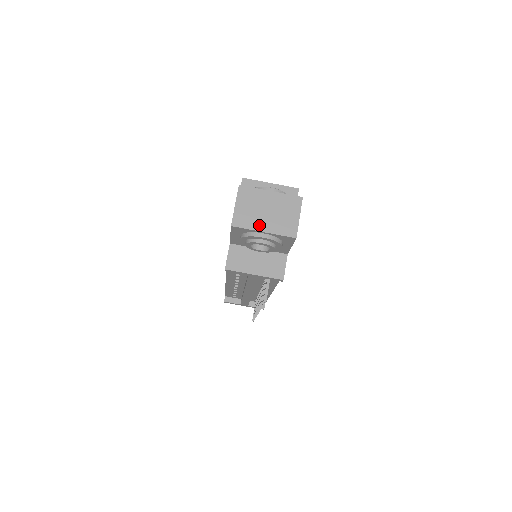
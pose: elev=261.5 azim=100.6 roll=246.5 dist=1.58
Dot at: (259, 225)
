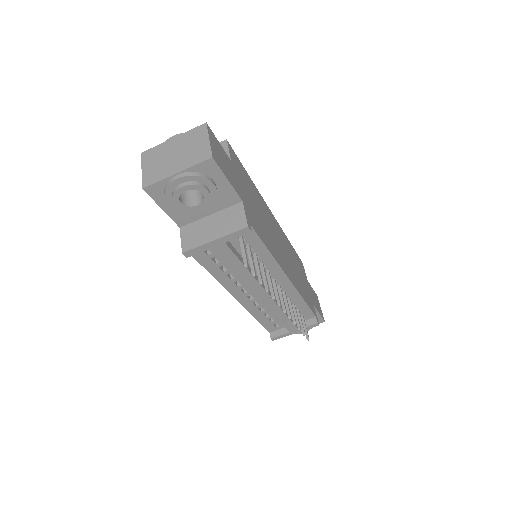
Dot at: (170, 171)
